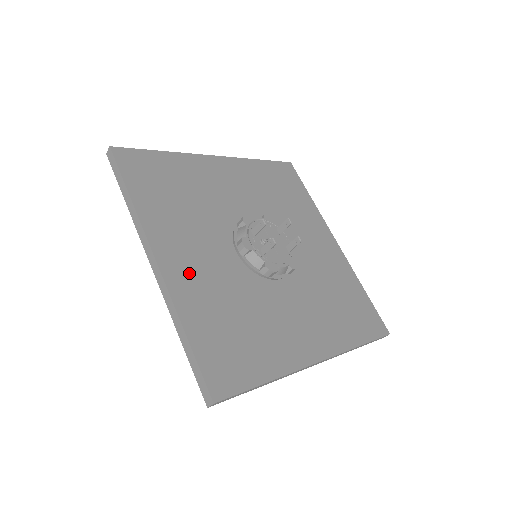
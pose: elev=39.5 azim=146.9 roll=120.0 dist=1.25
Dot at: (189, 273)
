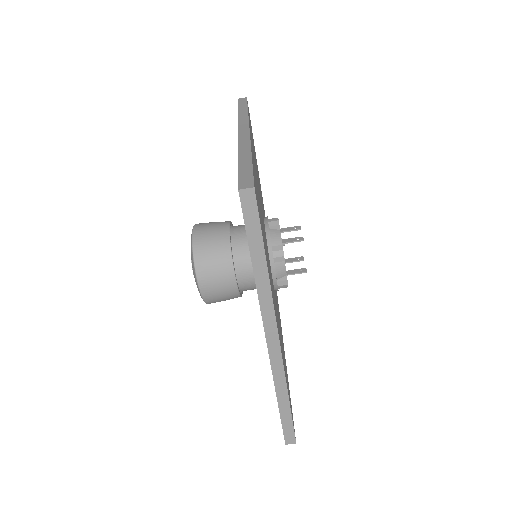
Dot at: occluded
